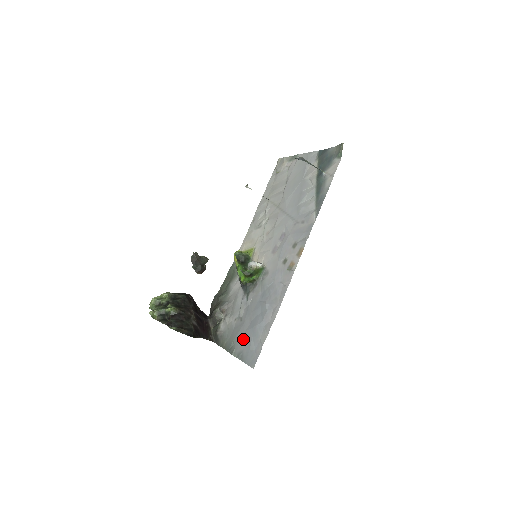
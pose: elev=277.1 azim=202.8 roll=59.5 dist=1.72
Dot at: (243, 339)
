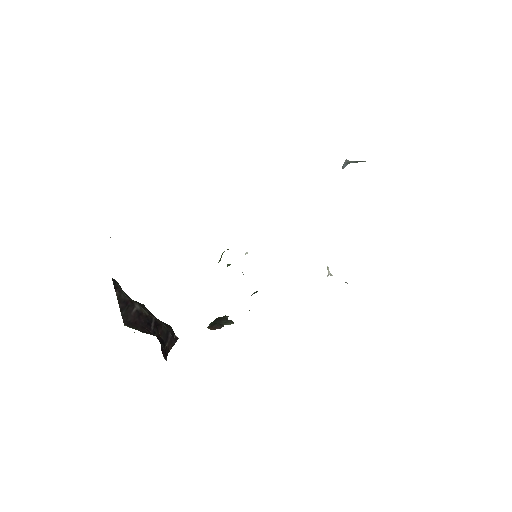
Dot at: occluded
